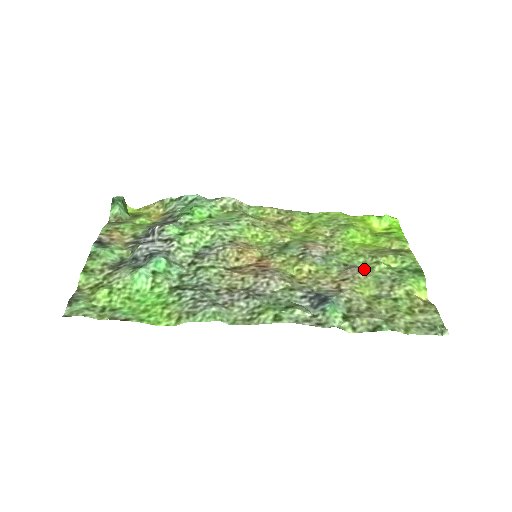
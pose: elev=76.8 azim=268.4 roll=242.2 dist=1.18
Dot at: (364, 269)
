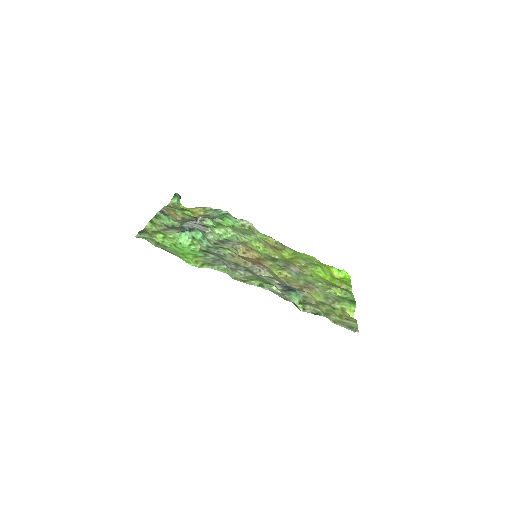
Dot at: (320, 288)
